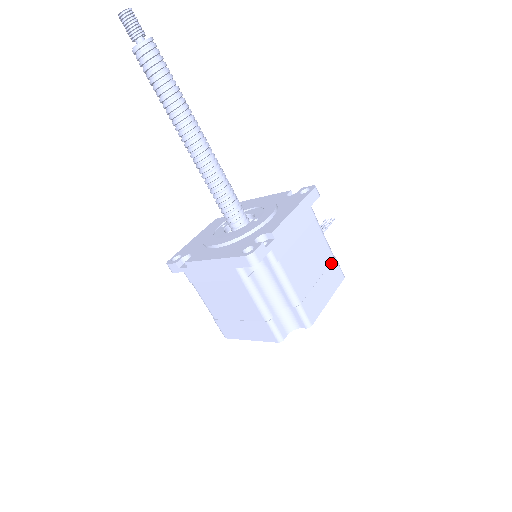
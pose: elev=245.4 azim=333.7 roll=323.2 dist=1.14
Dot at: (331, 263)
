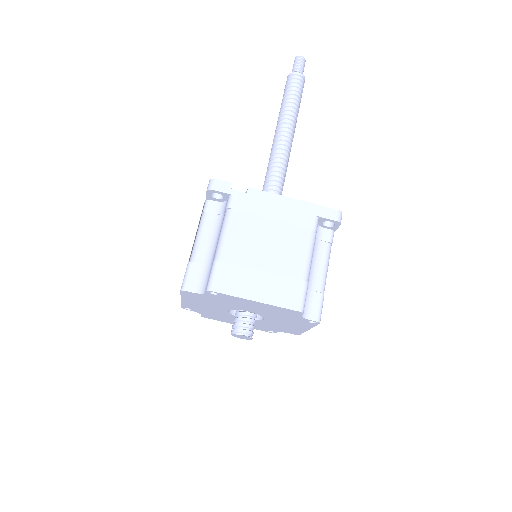
Dot at: occluded
